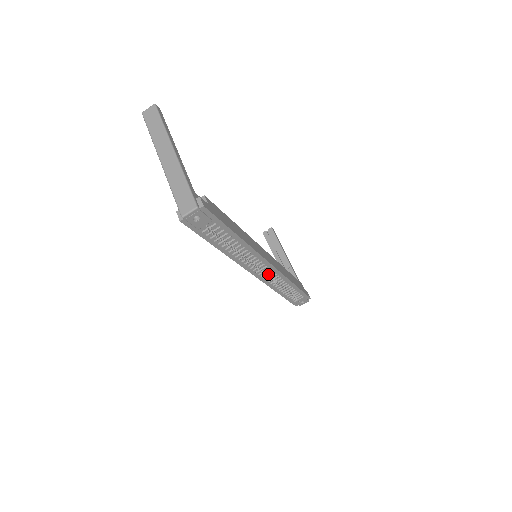
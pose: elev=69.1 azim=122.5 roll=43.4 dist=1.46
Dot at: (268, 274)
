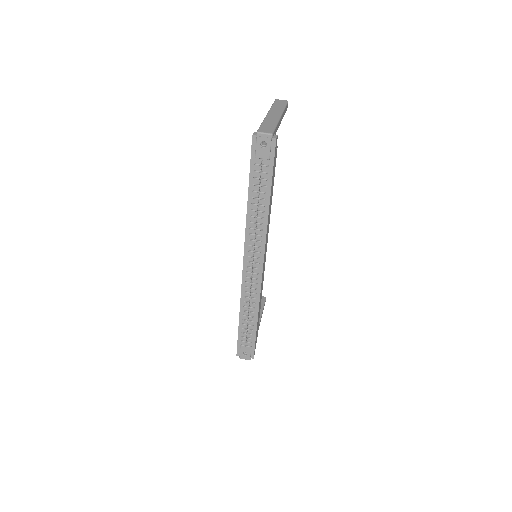
Dot at: (252, 277)
